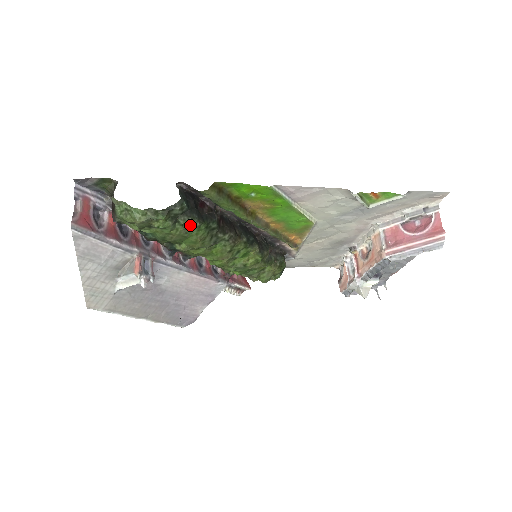
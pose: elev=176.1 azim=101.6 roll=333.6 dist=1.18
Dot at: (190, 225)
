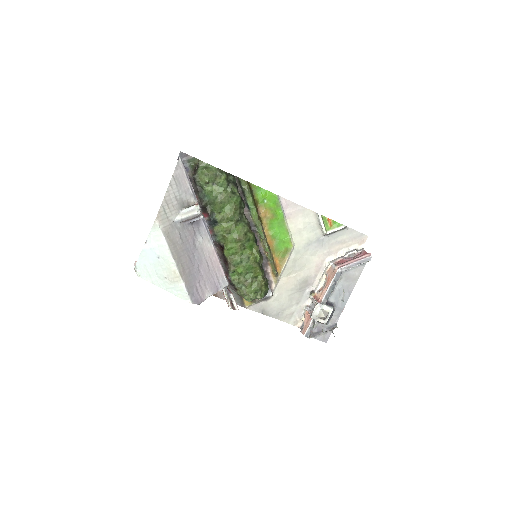
Dot at: (234, 193)
